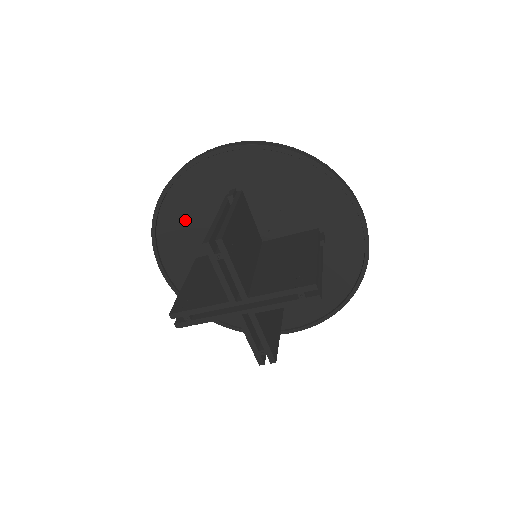
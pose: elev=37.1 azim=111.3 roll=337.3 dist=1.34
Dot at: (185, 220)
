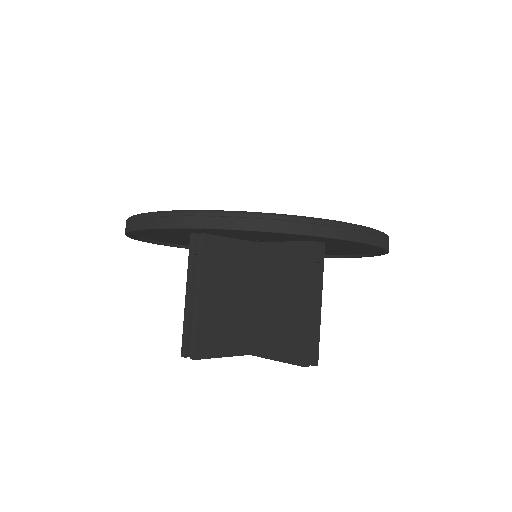
Dot at: (167, 238)
